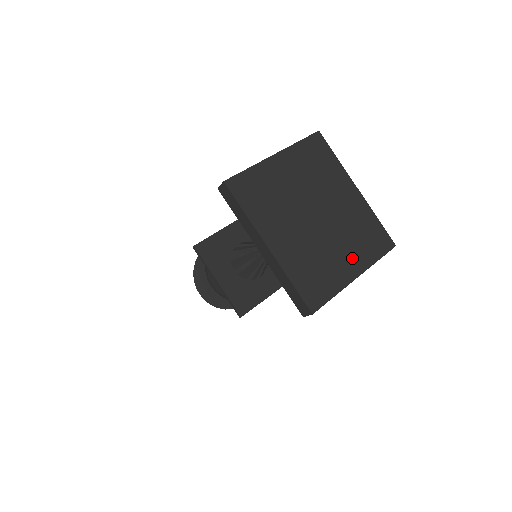
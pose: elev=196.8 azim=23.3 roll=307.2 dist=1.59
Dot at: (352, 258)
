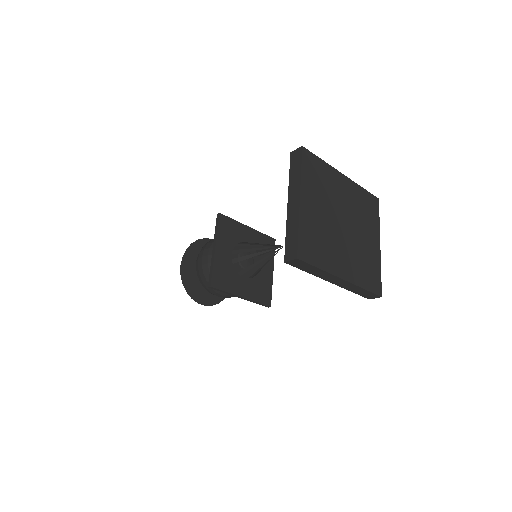
Dot at: (371, 235)
